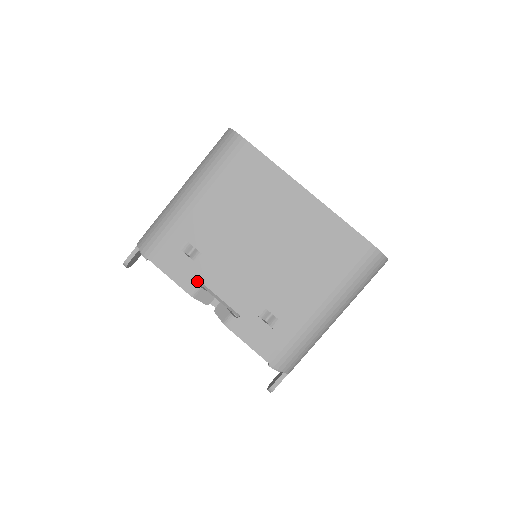
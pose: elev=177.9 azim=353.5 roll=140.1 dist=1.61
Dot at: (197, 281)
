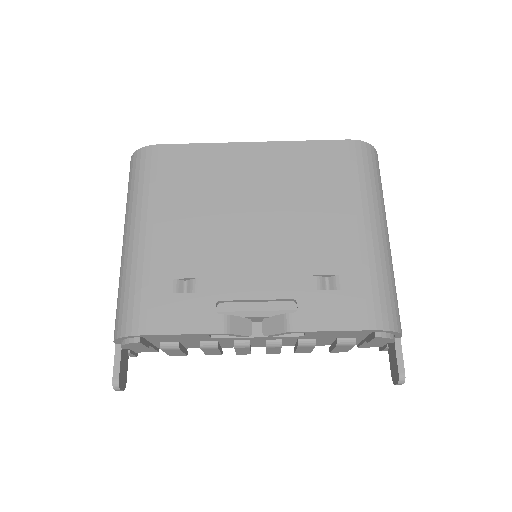
Dot at: occluded
